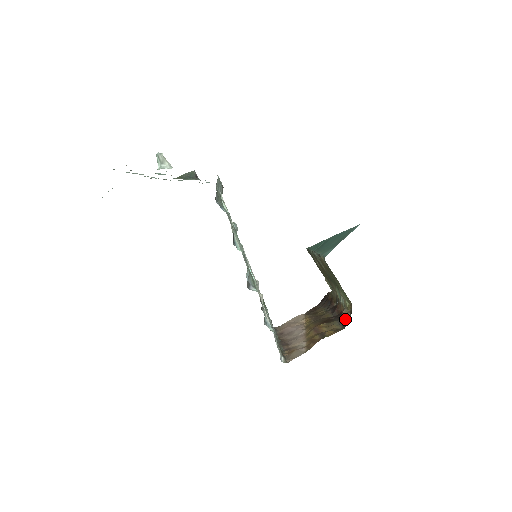
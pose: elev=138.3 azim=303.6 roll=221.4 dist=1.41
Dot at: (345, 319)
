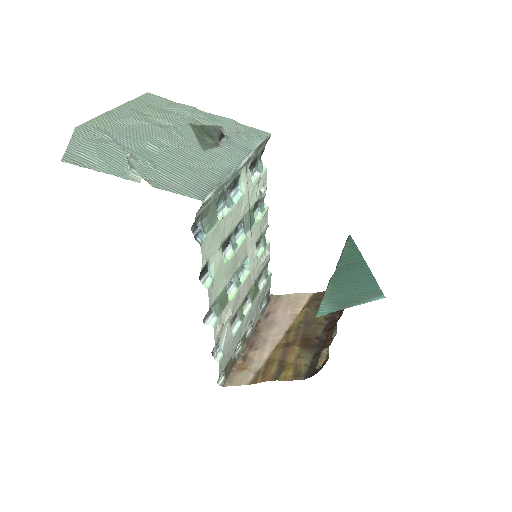
Dot at: (316, 363)
